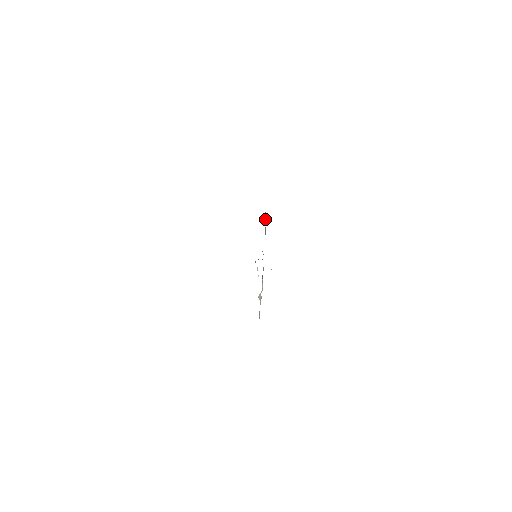
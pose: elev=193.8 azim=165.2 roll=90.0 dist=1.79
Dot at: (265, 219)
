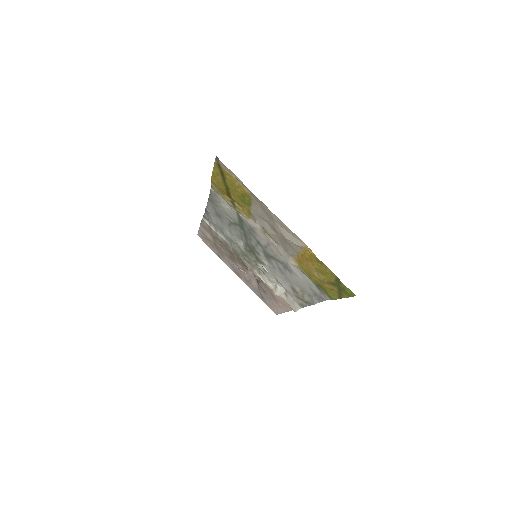
Dot at: (208, 225)
